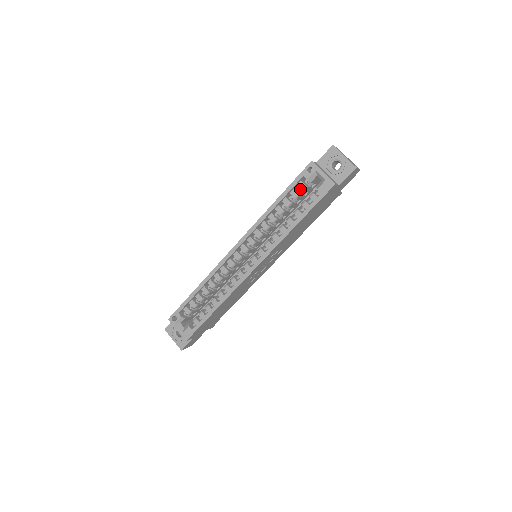
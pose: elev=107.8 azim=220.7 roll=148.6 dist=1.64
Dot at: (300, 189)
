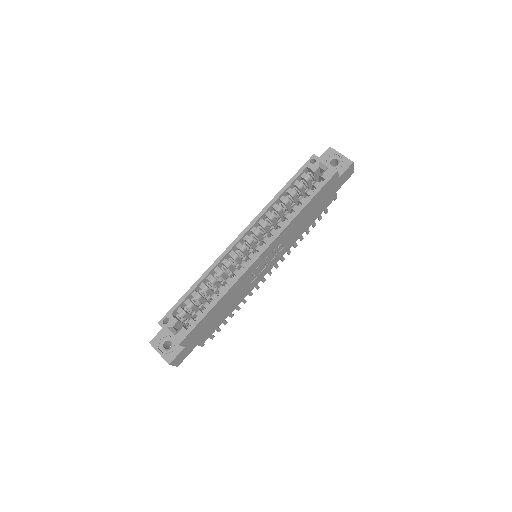
Dot at: (303, 181)
